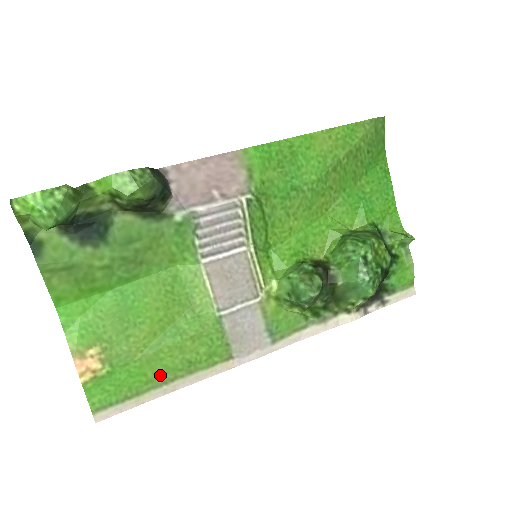
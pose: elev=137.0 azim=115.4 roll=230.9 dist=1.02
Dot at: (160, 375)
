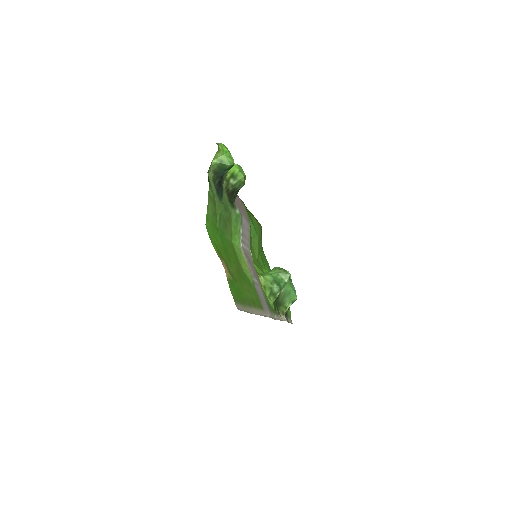
Dot at: (247, 299)
